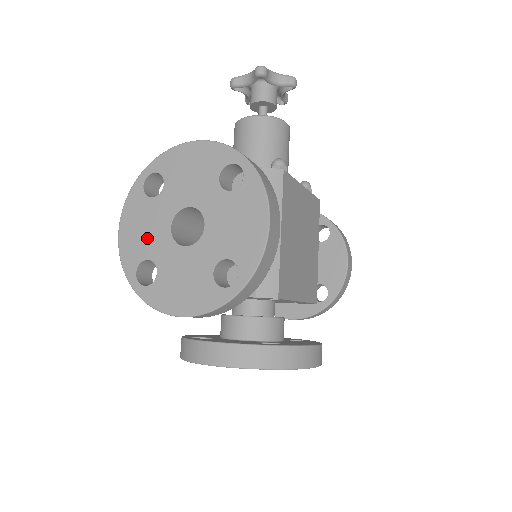
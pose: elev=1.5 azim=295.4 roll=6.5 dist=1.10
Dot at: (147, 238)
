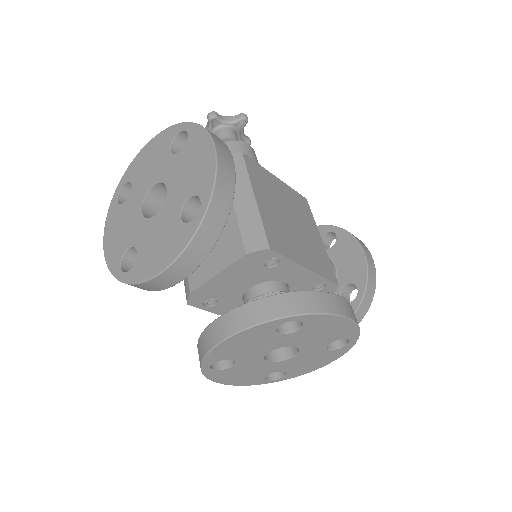
Dot at: (125, 233)
